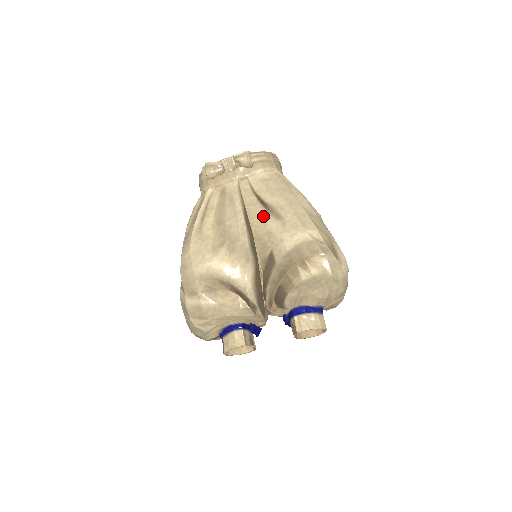
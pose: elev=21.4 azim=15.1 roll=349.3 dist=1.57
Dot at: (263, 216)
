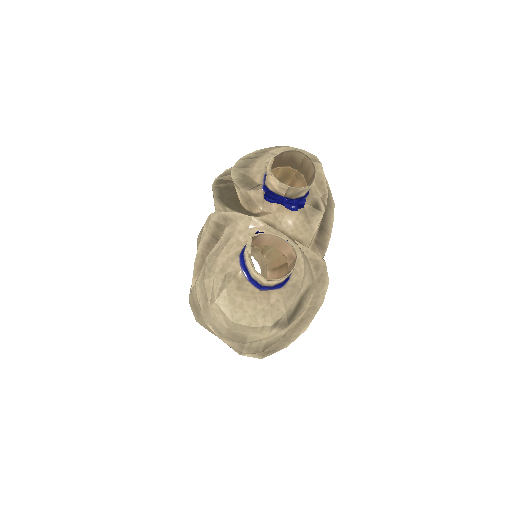
Dot at: occluded
